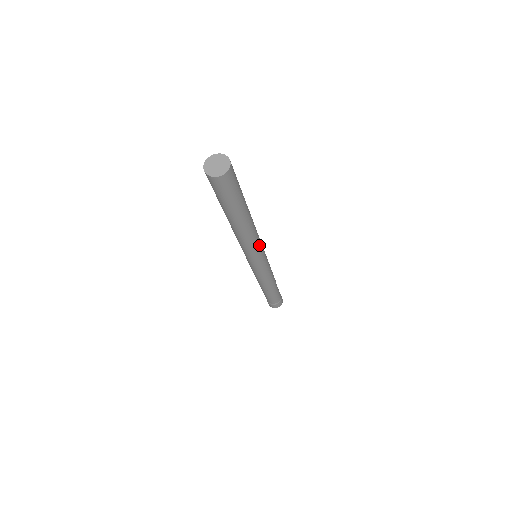
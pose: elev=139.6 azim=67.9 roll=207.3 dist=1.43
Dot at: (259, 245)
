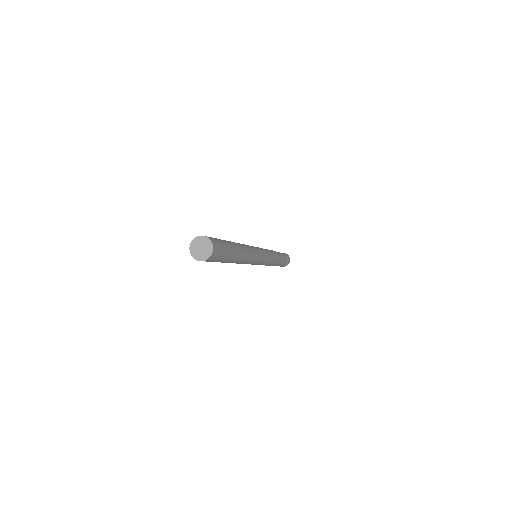
Dot at: (256, 256)
